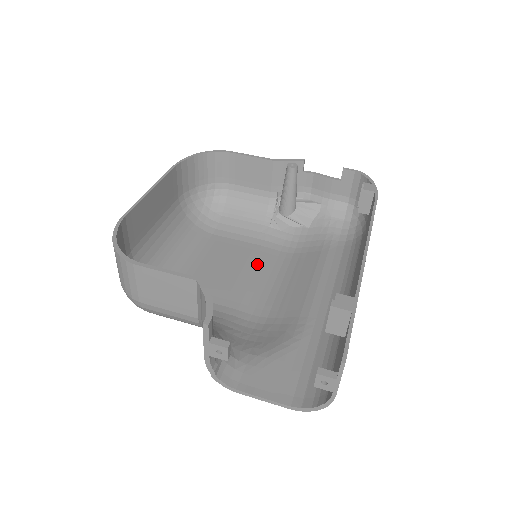
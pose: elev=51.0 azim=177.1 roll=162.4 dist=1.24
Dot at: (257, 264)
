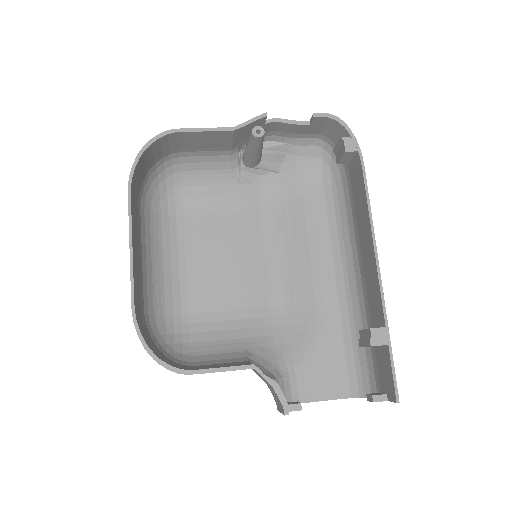
Dot at: (247, 241)
